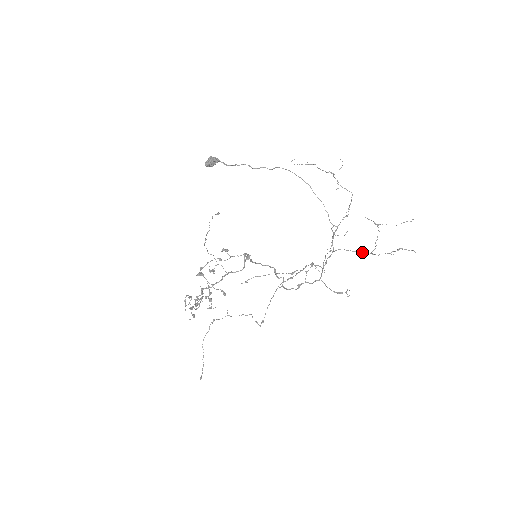
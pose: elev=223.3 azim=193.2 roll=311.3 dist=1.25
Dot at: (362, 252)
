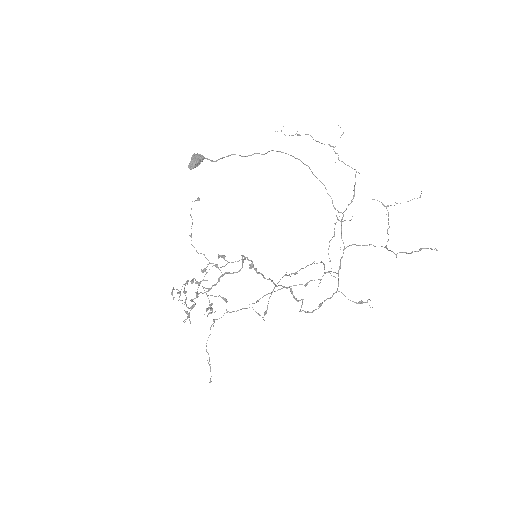
Dot at: (375, 246)
